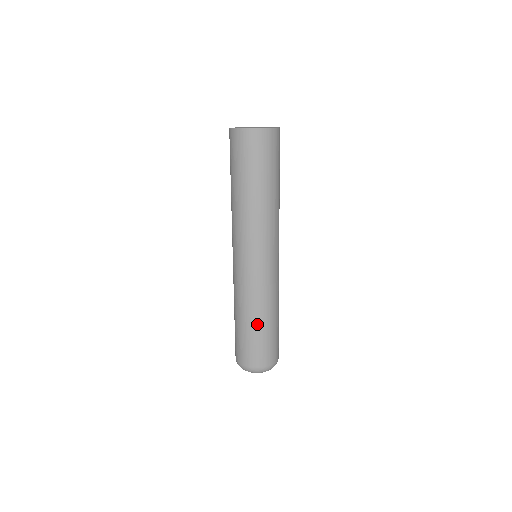
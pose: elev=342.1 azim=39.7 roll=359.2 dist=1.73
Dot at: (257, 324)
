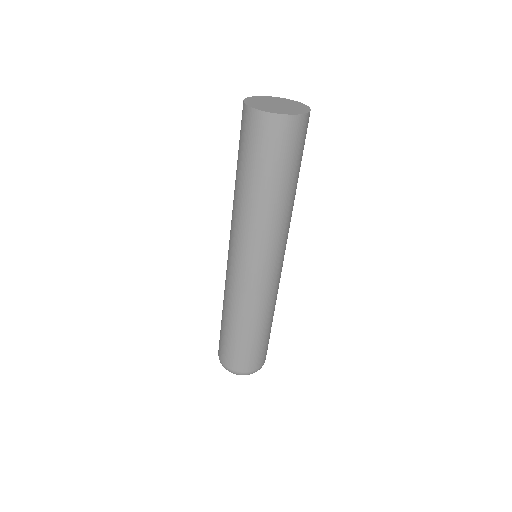
Dot at: (234, 328)
